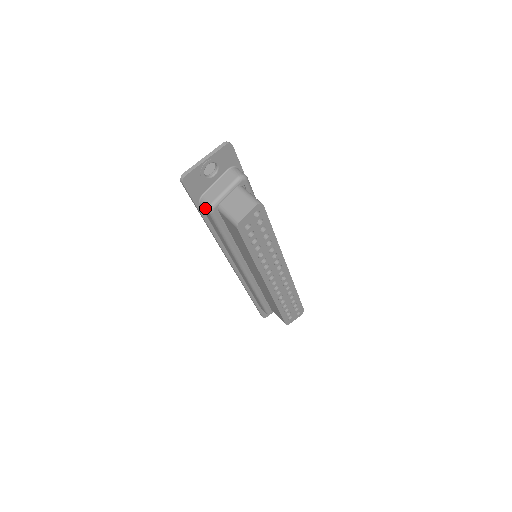
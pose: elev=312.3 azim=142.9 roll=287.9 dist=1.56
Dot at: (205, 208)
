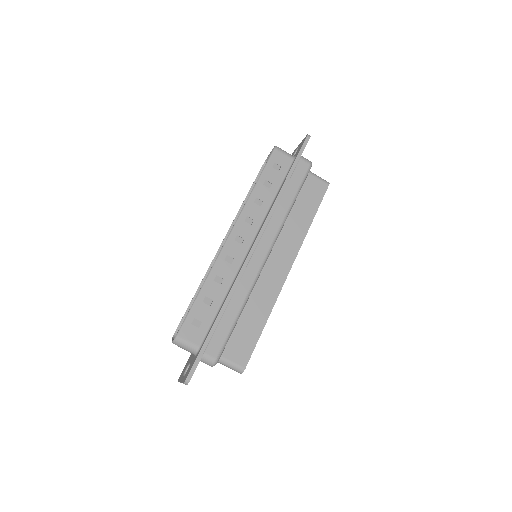
Dot at: occluded
